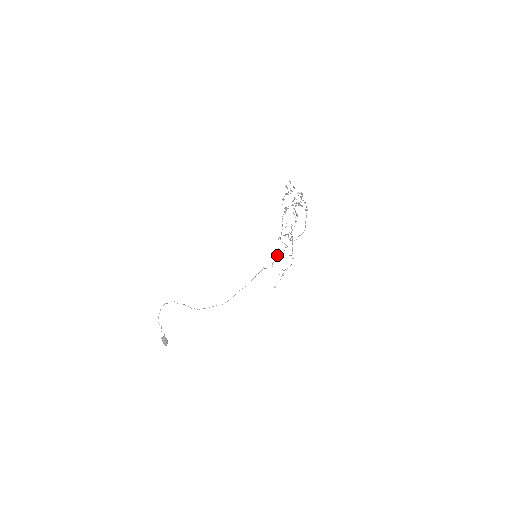
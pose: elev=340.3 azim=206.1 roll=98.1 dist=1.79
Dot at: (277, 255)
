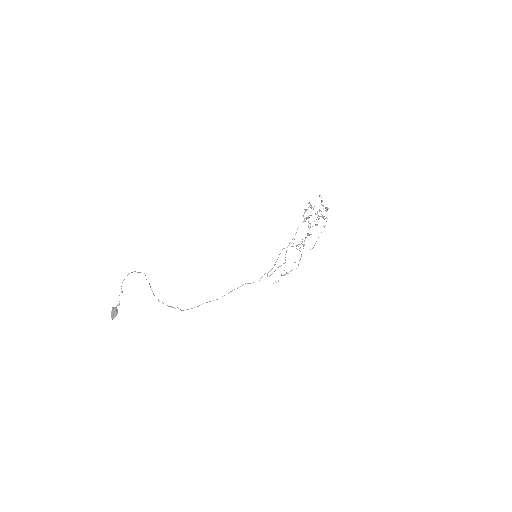
Dot at: occluded
